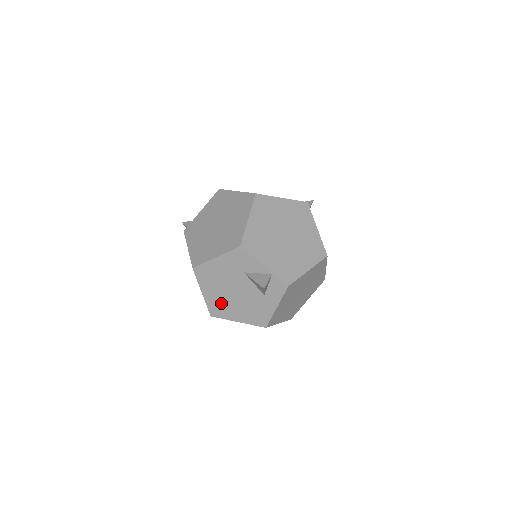
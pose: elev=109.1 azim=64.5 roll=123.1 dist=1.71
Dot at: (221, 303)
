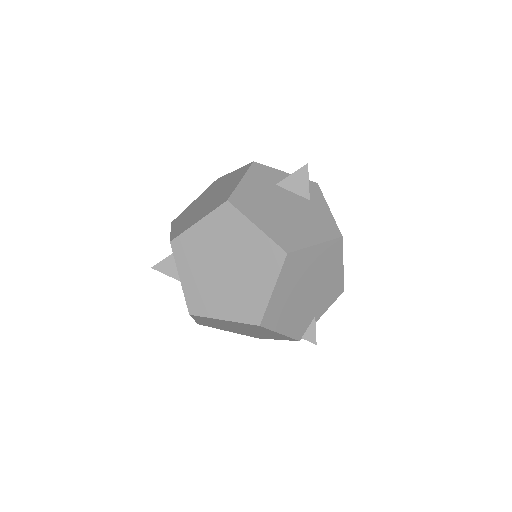
Dot at: (283, 229)
